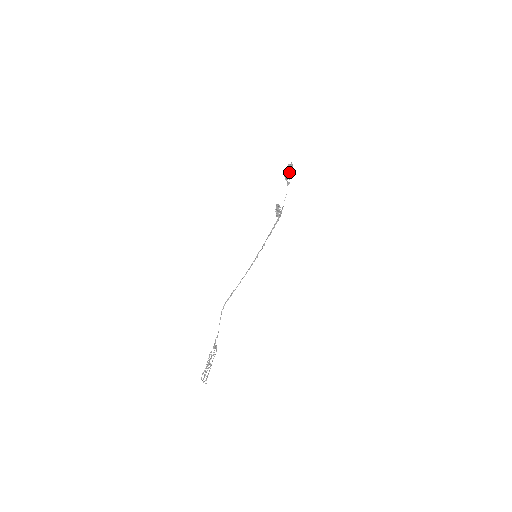
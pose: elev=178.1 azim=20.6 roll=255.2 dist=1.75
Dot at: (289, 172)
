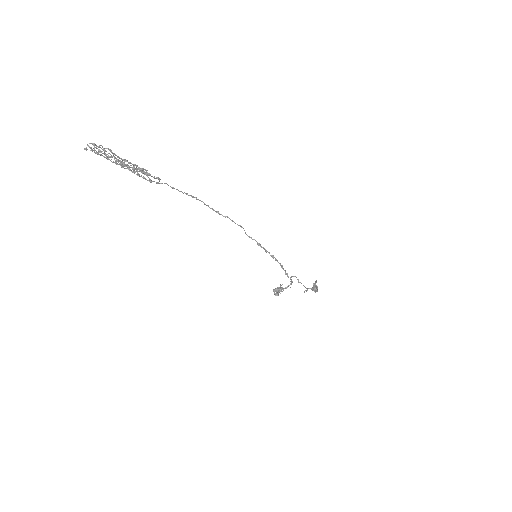
Dot at: (316, 286)
